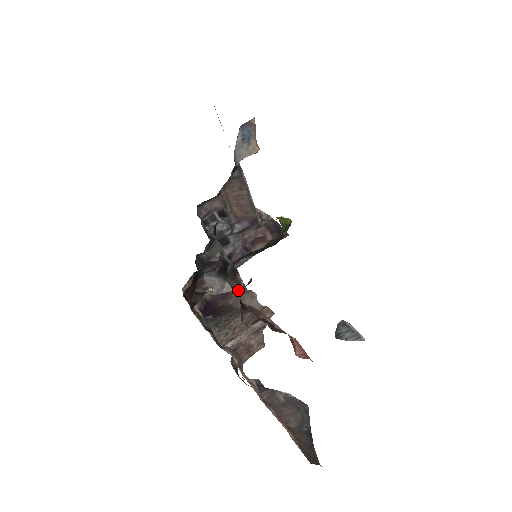
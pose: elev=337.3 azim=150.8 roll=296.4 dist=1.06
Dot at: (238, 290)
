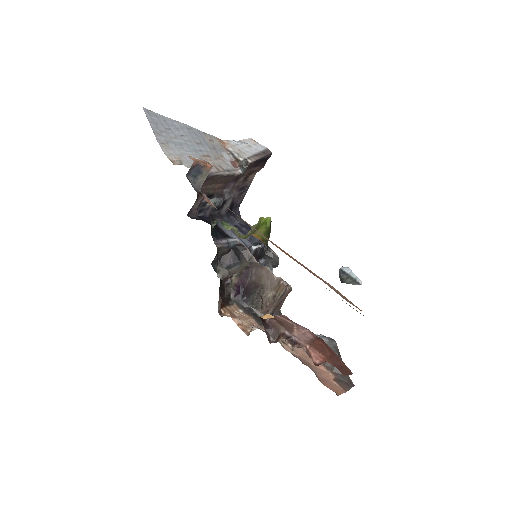
Dot at: (254, 267)
